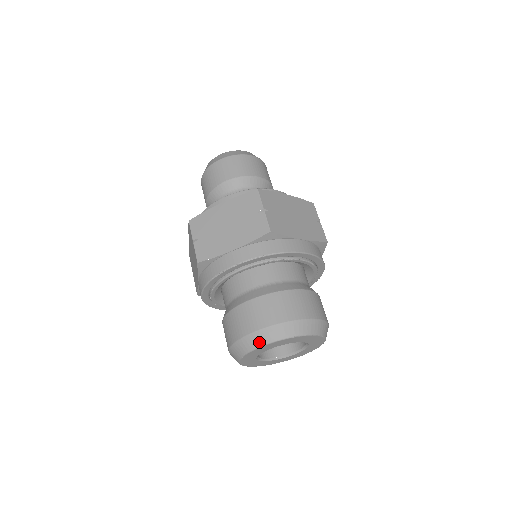
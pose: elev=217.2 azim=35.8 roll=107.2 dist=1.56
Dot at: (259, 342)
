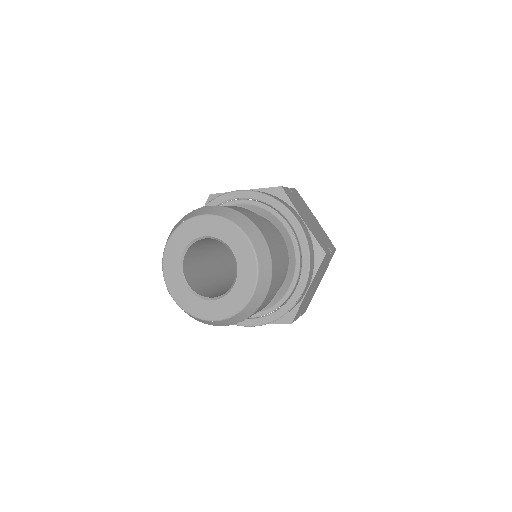
Dot at: (199, 213)
